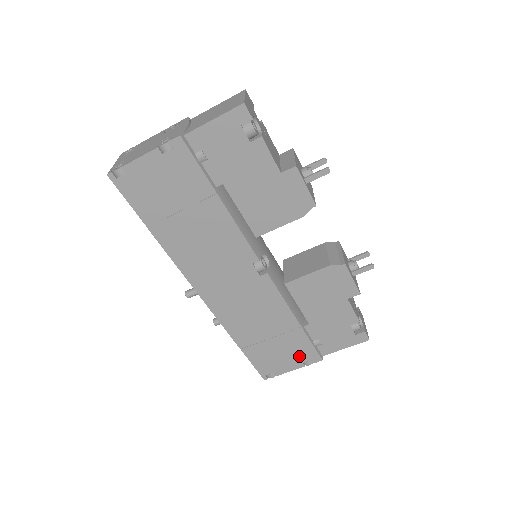
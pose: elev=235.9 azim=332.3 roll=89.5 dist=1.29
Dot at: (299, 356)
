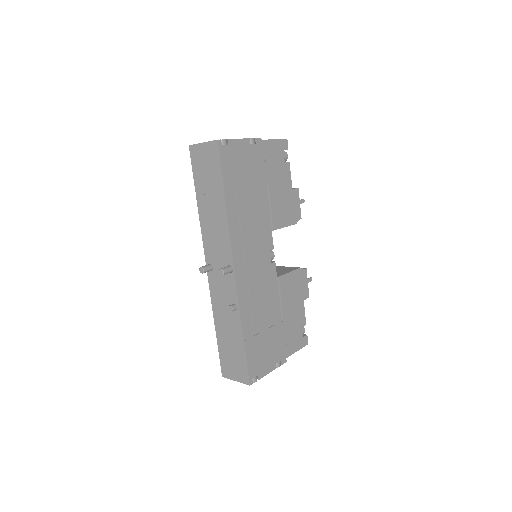
Dot at: (275, 355)
